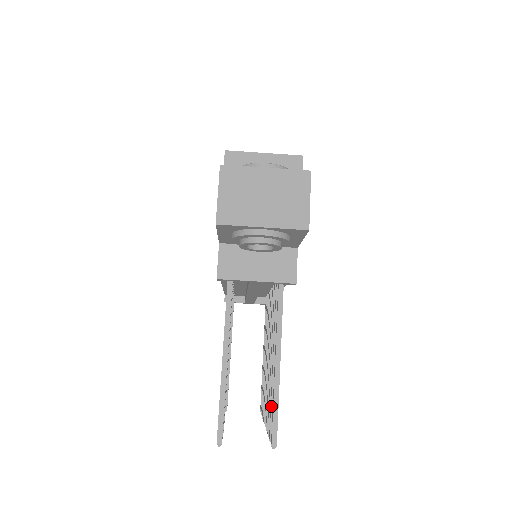
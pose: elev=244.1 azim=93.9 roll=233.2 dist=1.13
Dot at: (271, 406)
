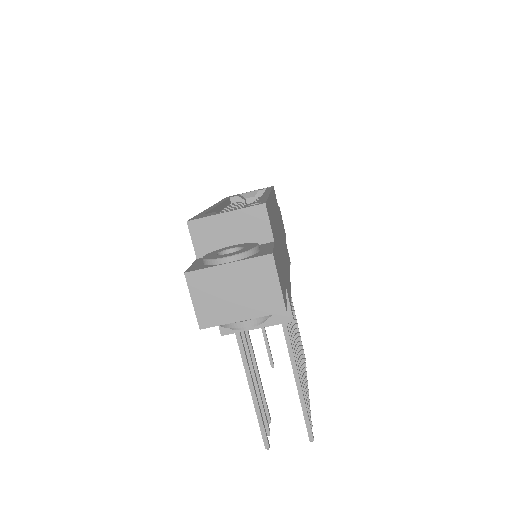
Dot at: occluded
